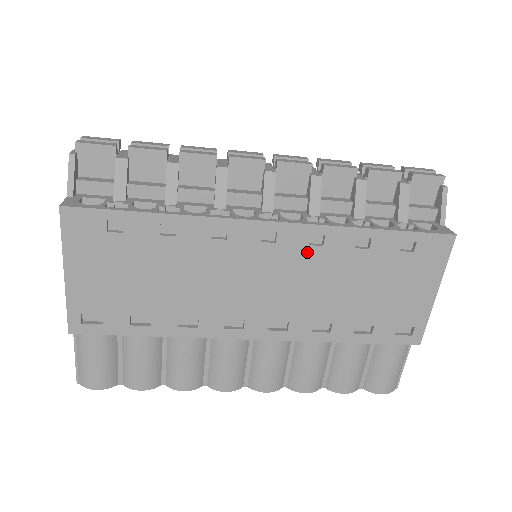
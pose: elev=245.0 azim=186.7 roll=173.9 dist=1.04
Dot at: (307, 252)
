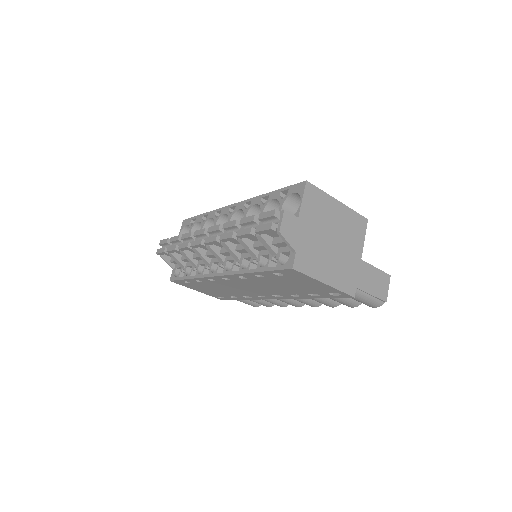
Dot at: (246, 280)
